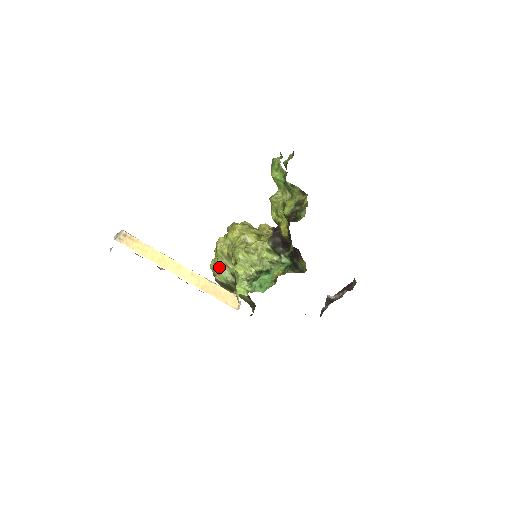
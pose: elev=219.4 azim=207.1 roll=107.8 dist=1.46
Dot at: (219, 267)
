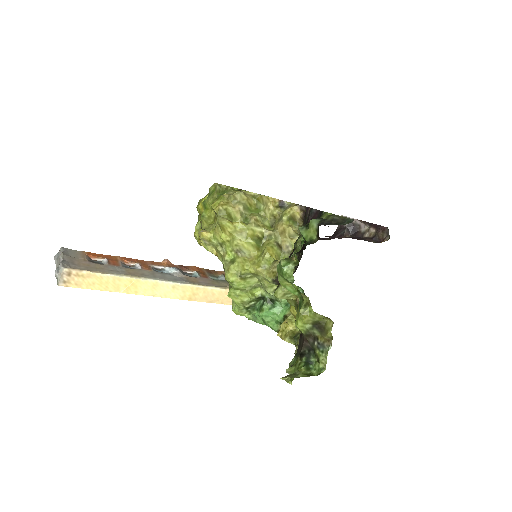
Dot at: occluded
